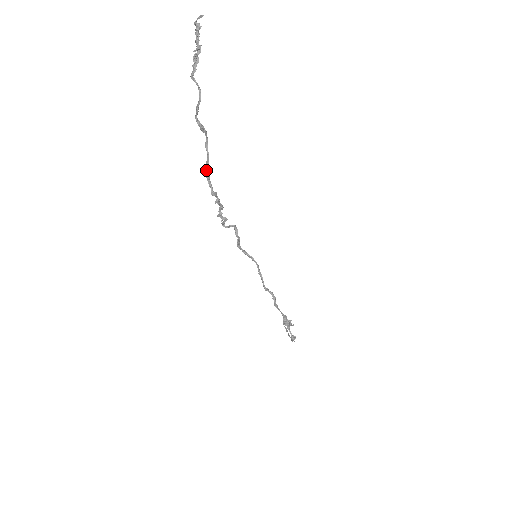
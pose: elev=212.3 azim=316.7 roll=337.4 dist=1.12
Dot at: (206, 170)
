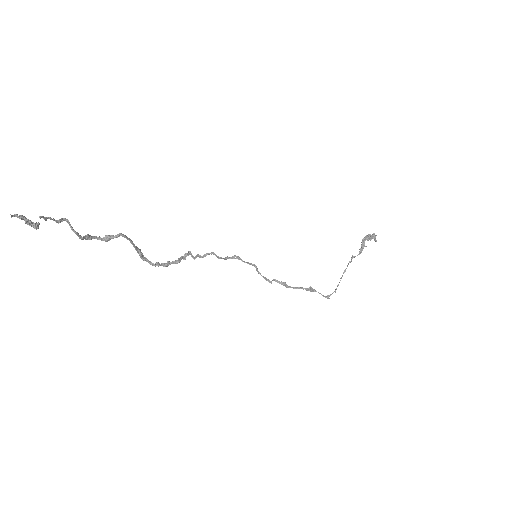
Dot at: (139, 255)
